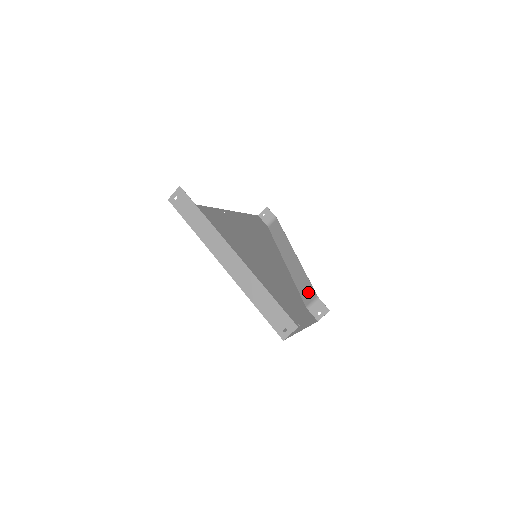
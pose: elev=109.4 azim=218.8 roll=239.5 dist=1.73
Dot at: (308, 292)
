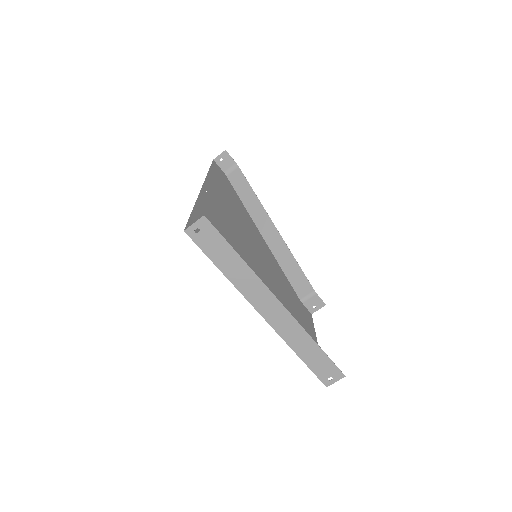
Dot at: (301, 283)
